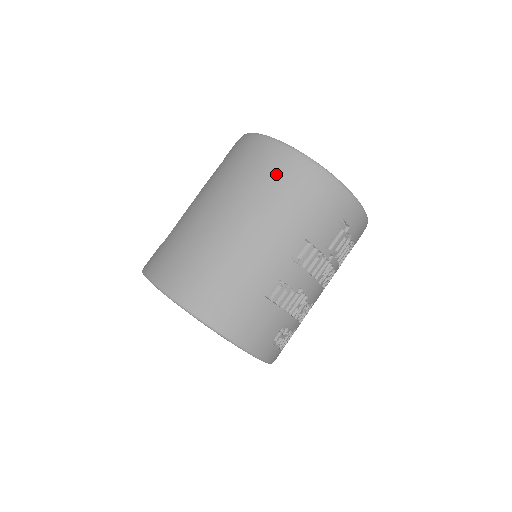
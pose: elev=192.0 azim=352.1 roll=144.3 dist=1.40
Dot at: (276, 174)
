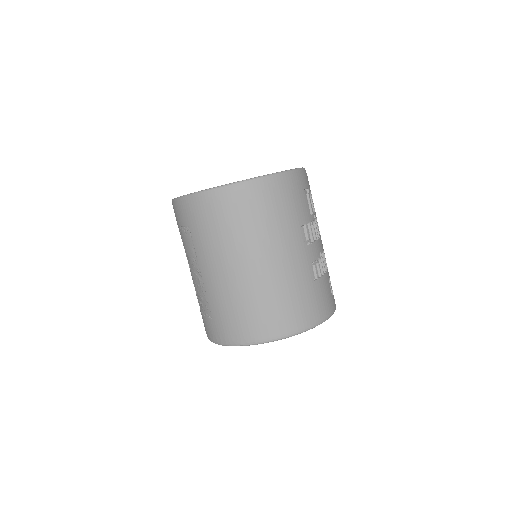
Dot at: (250, 209)
